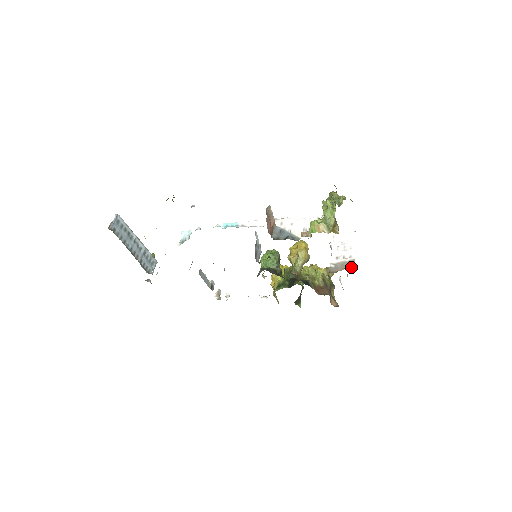
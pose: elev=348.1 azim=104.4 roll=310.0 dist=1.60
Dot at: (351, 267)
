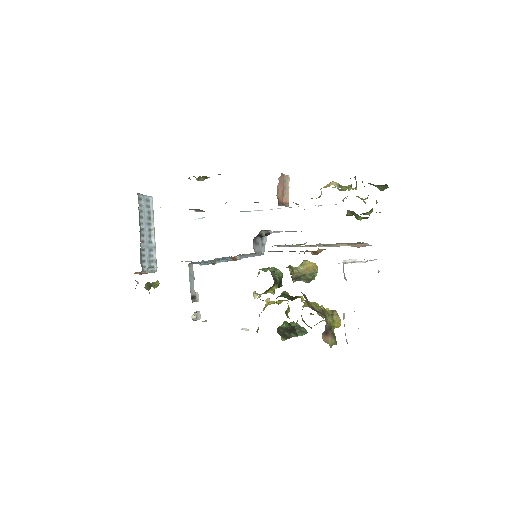
Dot at: occluded
